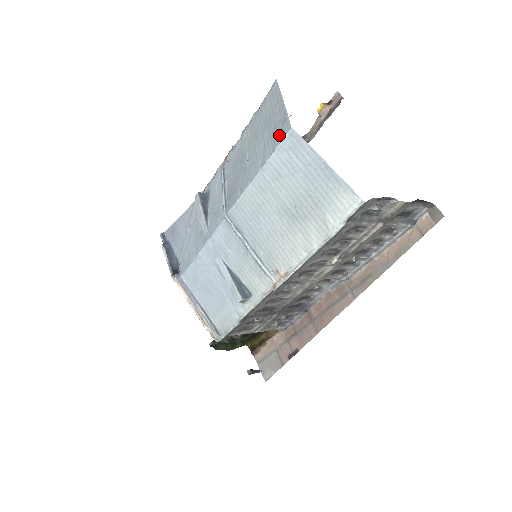
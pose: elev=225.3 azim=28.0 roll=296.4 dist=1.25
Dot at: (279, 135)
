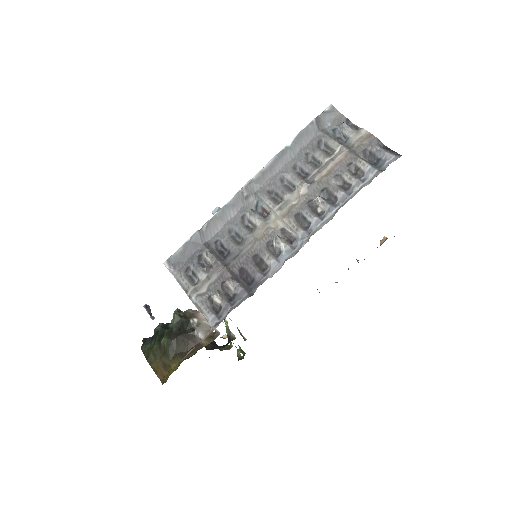
Dot at: occluded
